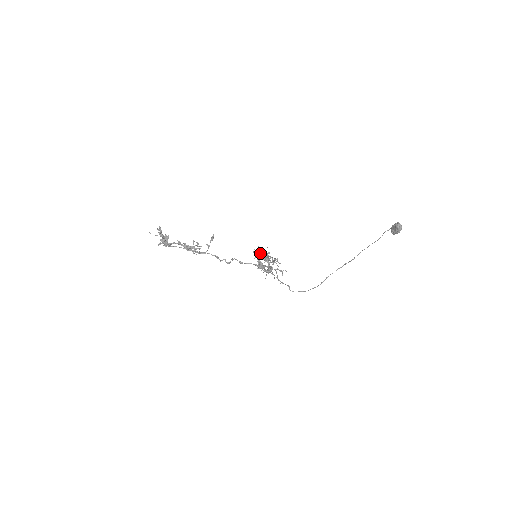
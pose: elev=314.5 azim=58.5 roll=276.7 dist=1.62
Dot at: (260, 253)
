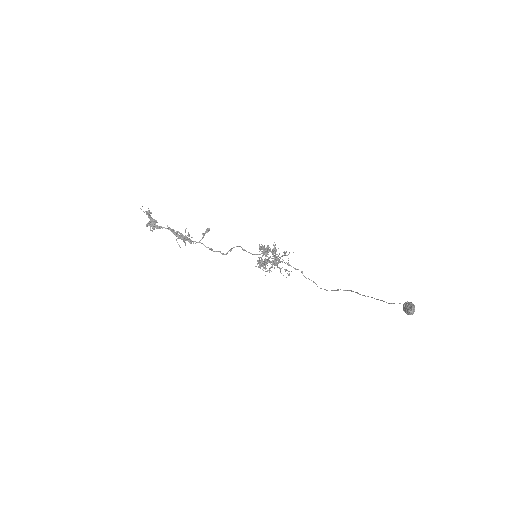
Dot at: (264, 251)
